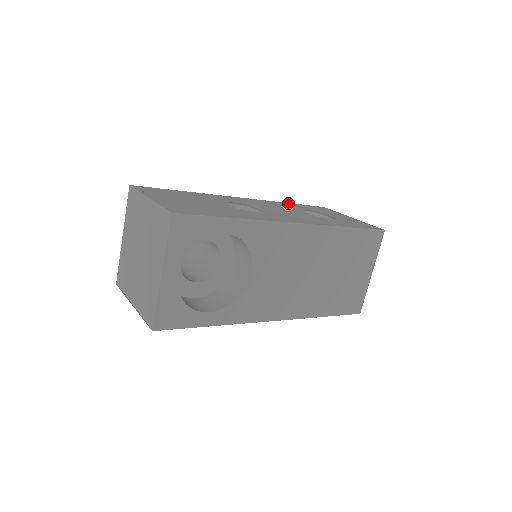
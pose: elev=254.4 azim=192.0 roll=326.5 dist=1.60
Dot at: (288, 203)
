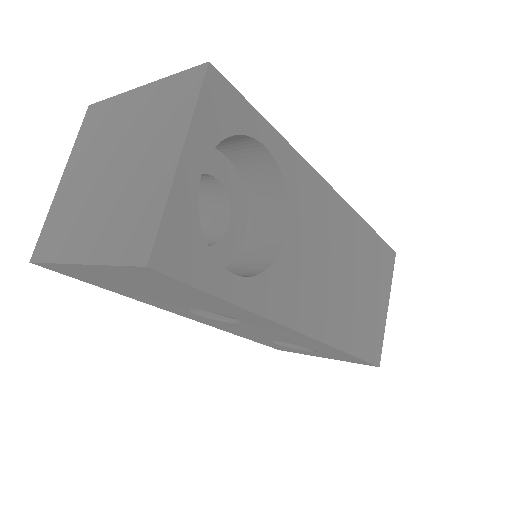
Dot at: occluded
